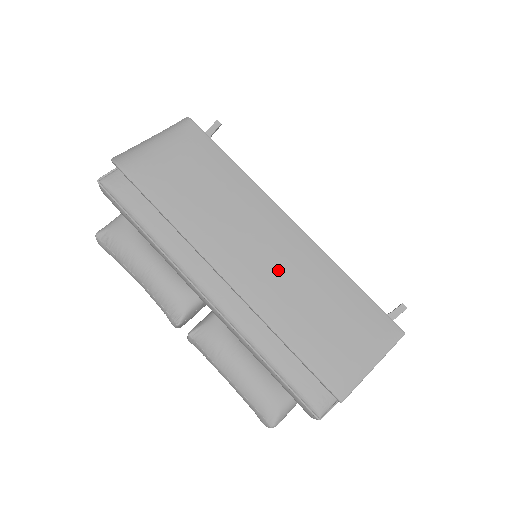
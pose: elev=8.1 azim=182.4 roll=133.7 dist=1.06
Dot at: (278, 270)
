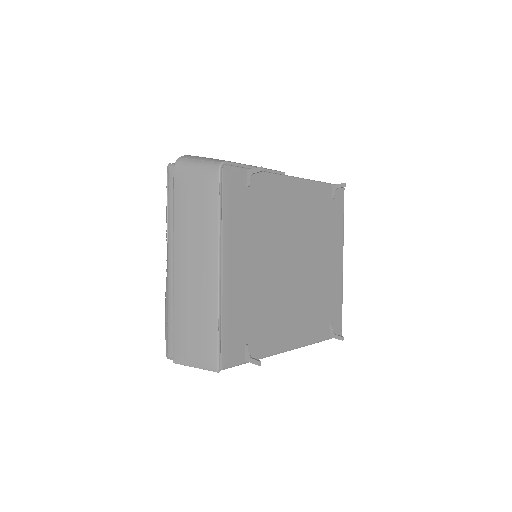
Dot at: (193, 286)
